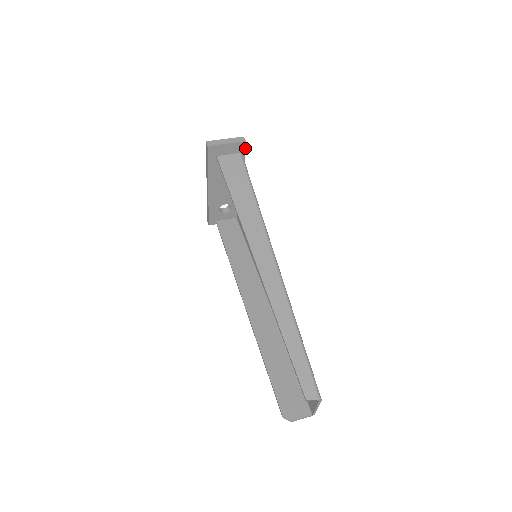
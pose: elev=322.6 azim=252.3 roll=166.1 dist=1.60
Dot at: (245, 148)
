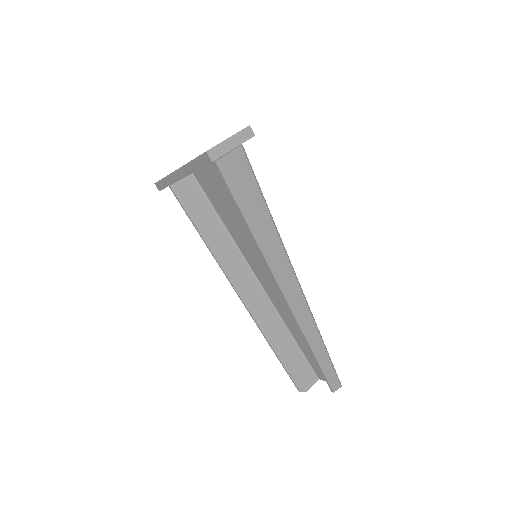
Dot at: occluded
